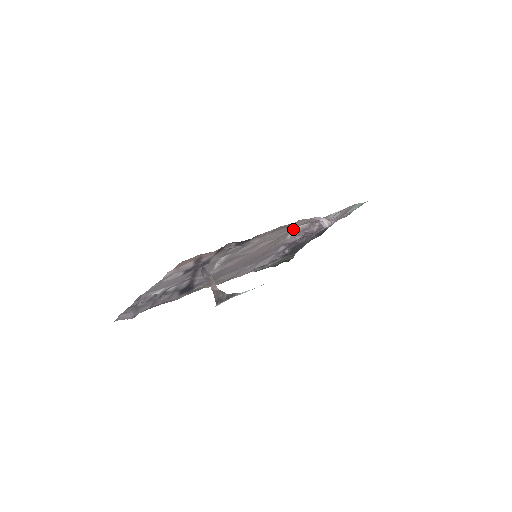
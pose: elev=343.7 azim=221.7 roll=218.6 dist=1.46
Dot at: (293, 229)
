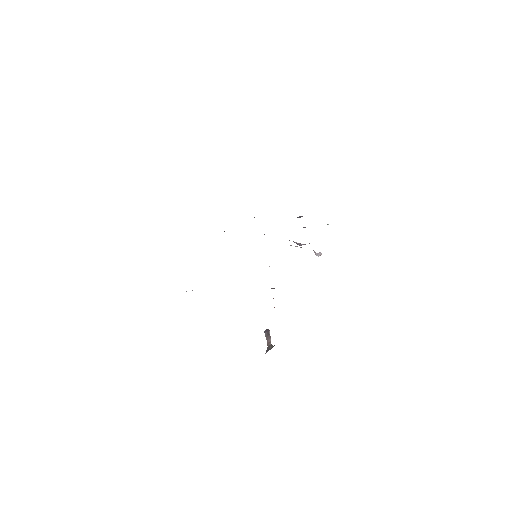
Dot at: occluded
